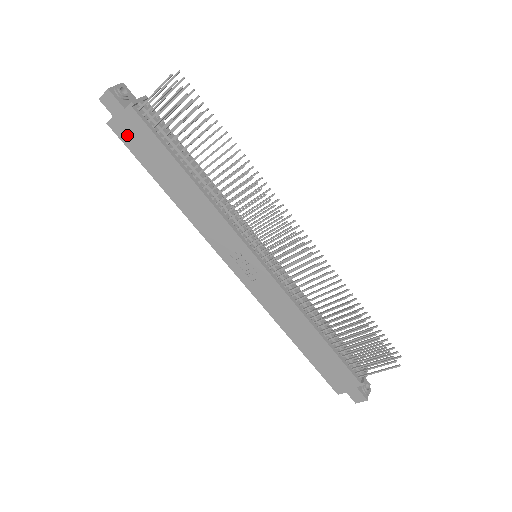
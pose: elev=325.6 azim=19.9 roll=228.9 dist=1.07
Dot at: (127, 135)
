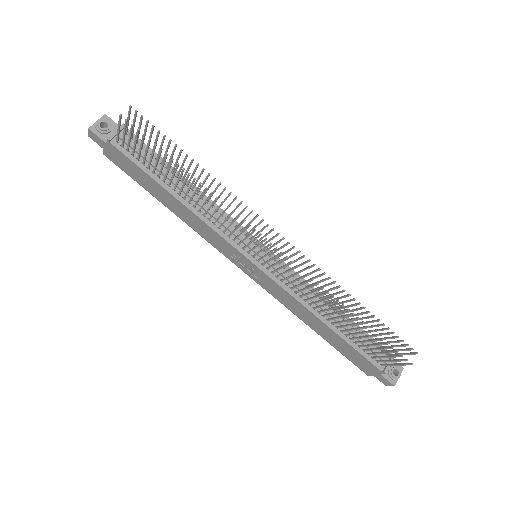
Dot at: (119, 163)
